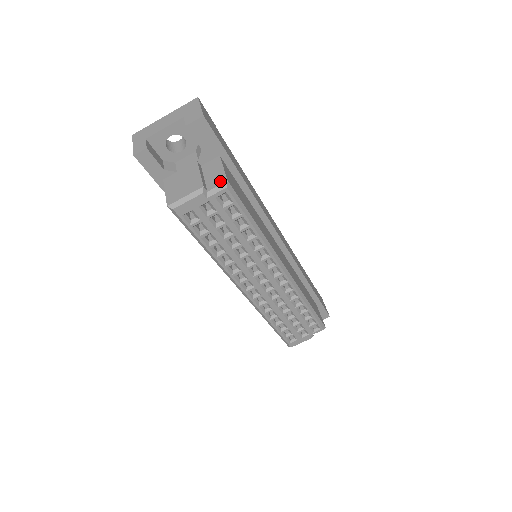
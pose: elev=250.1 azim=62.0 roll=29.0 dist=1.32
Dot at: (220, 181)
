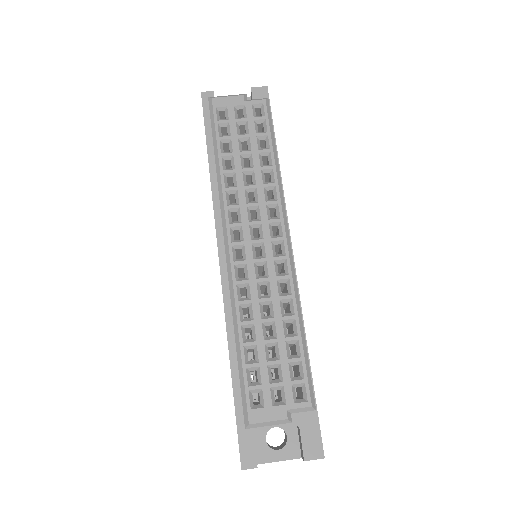
Dot at: occluded
